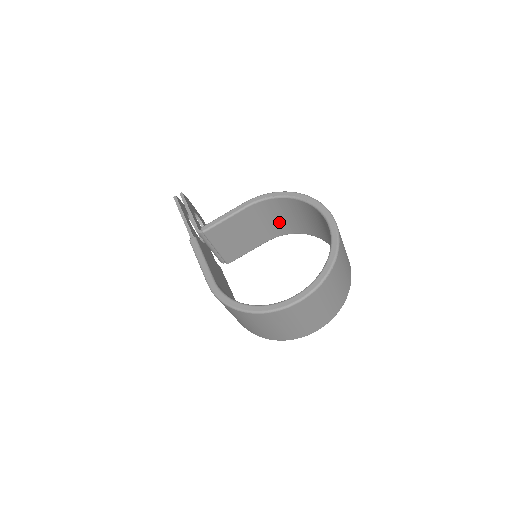
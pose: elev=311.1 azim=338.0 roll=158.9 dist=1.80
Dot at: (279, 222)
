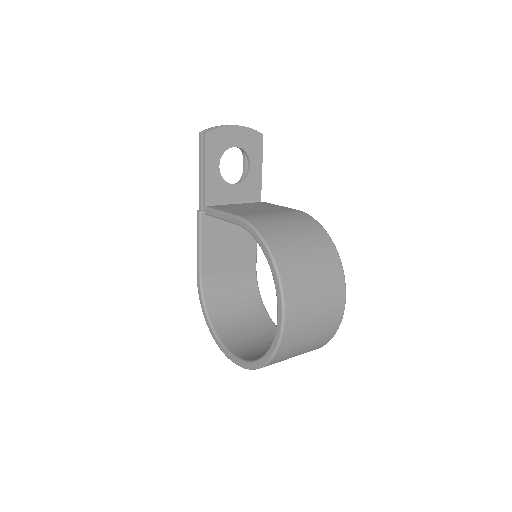
Dot at: occluded
